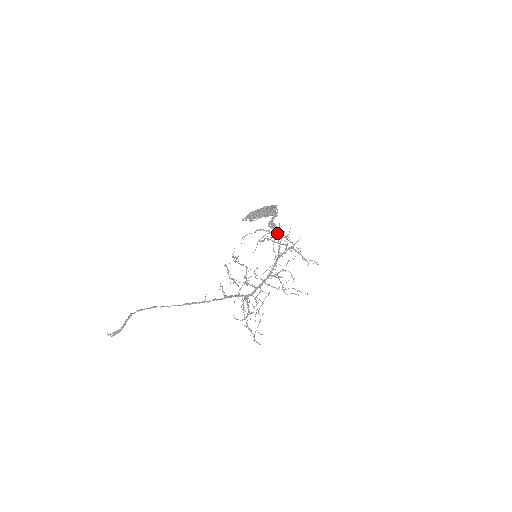
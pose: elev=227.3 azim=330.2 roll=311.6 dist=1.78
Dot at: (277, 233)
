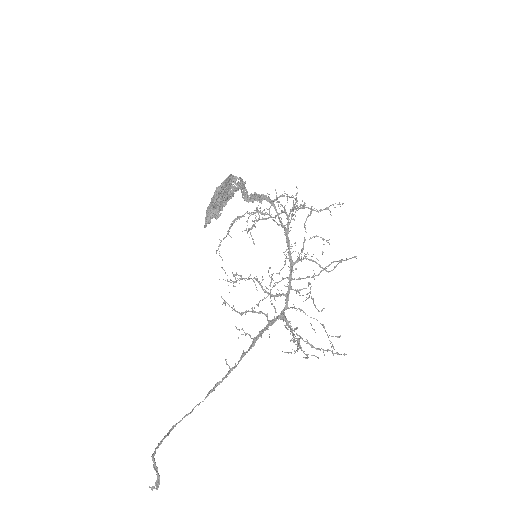
Dot at: (260, 207)
